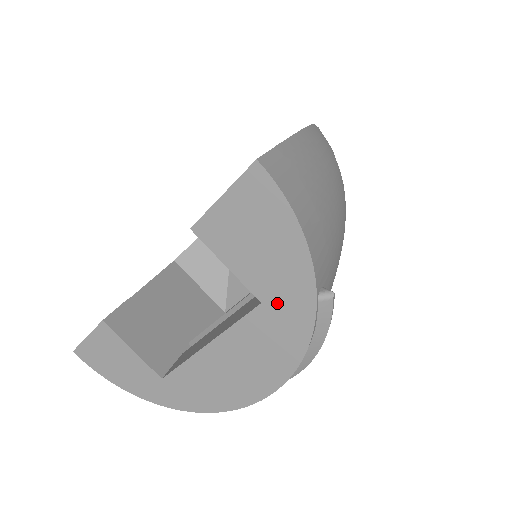
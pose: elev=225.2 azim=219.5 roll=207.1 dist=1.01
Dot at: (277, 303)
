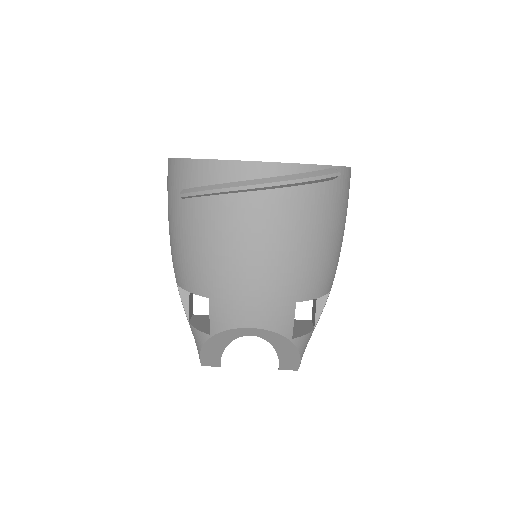
Dot at: occluded
